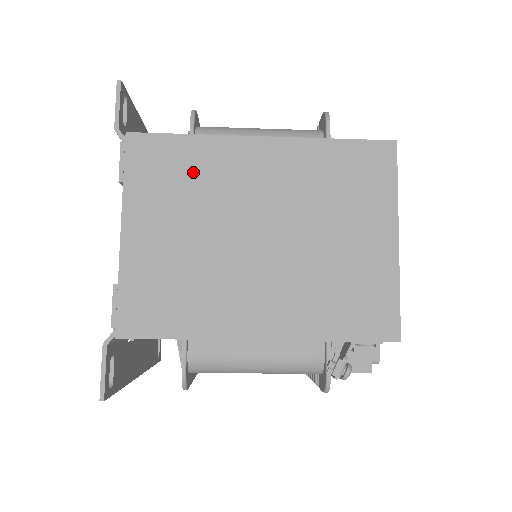
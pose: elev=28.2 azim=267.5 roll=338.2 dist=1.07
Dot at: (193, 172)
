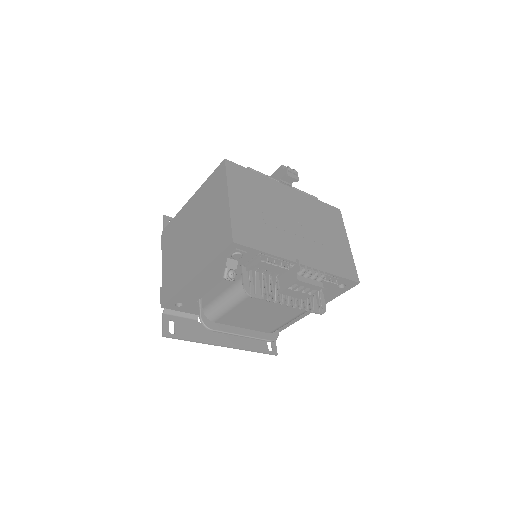
Dot at: (176, 229)
